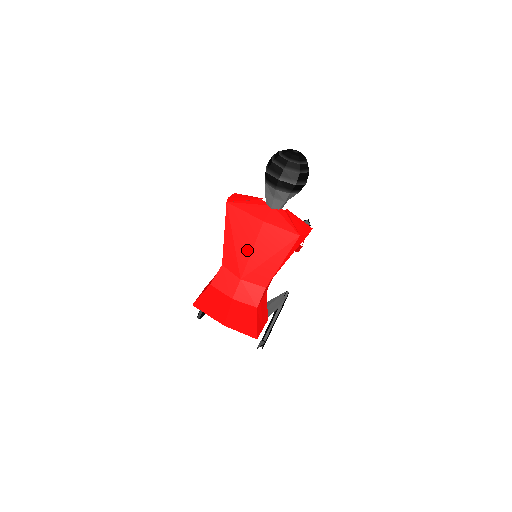
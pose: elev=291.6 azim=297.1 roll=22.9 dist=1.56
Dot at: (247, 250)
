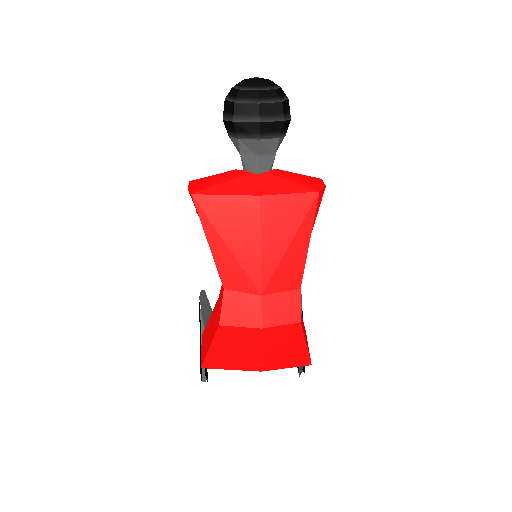
Dot at: (253, 249)
